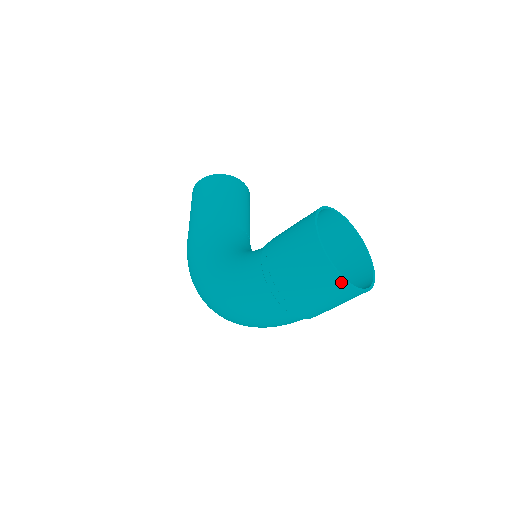
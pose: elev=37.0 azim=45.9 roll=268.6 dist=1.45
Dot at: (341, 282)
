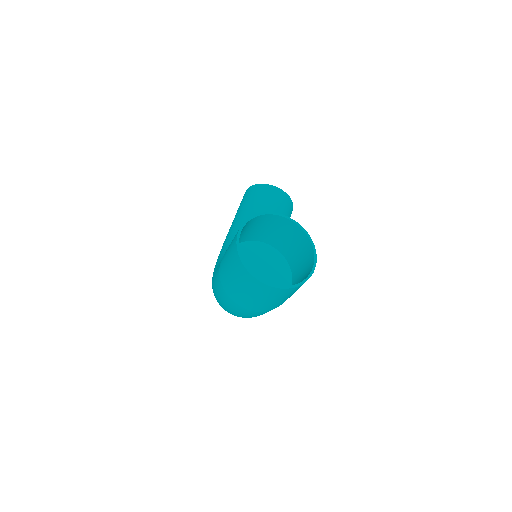
Dot at: (254, 279)
